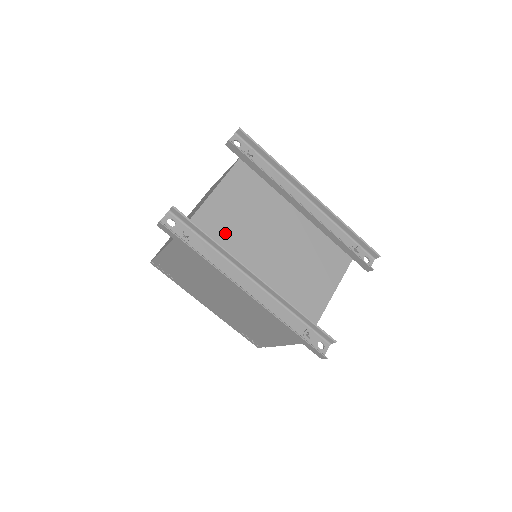
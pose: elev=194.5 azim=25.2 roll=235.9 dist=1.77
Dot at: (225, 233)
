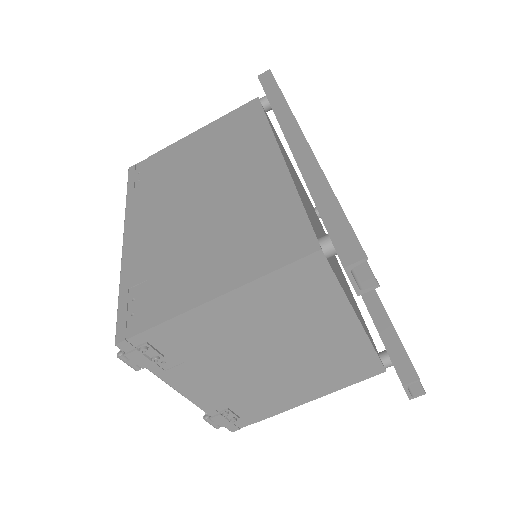
Dot at: occluded
